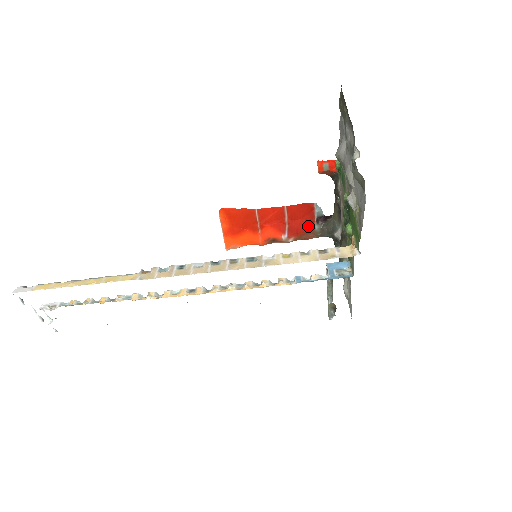
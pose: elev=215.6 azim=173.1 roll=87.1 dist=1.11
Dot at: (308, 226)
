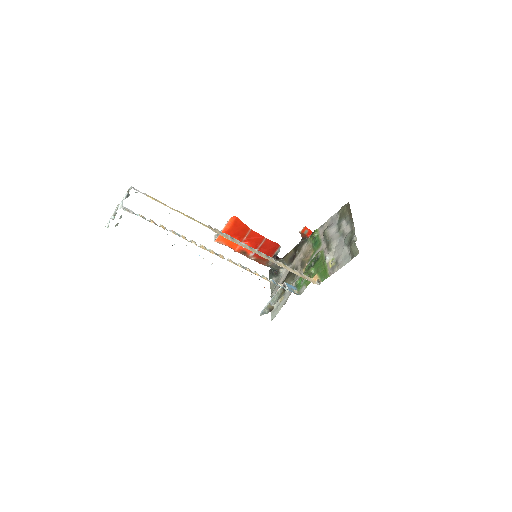
Dot at: occluded
